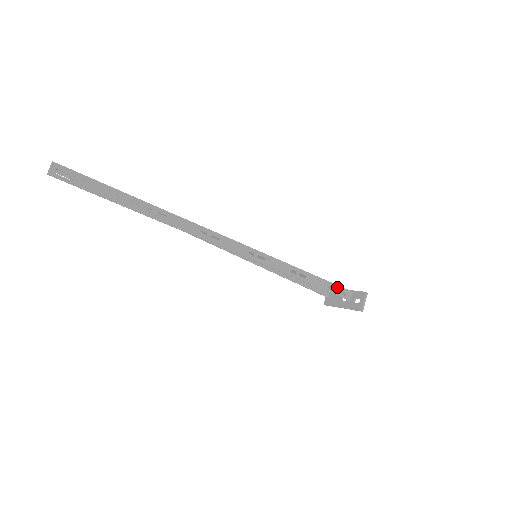
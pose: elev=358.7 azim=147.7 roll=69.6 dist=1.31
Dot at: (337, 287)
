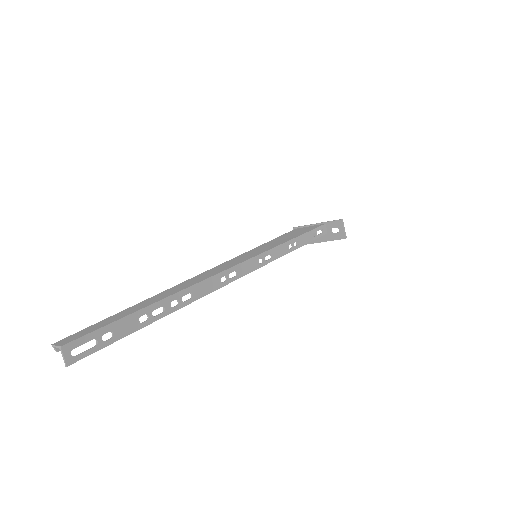
Dot at: (317, 230)
